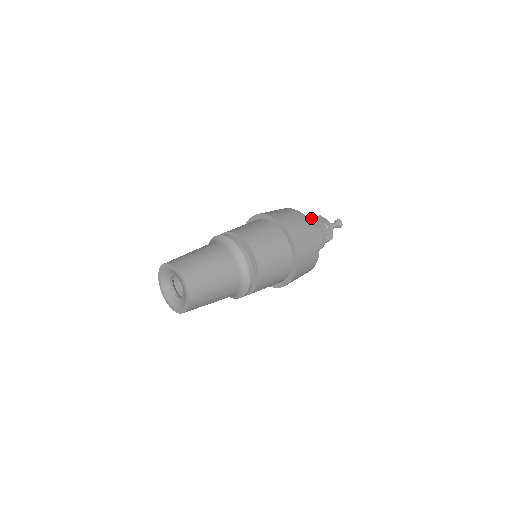
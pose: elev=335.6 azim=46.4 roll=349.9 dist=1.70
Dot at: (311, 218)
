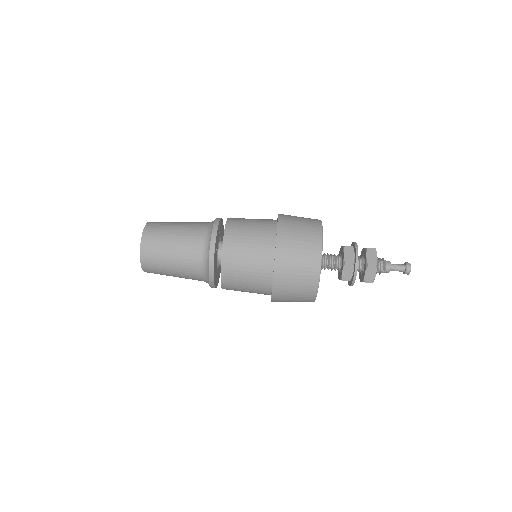
Dot at: (355, 246)
